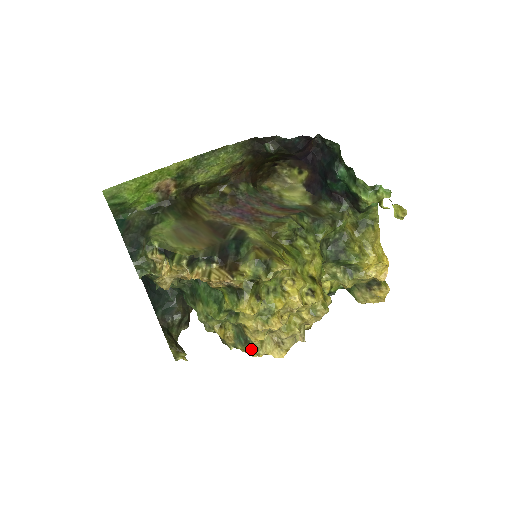
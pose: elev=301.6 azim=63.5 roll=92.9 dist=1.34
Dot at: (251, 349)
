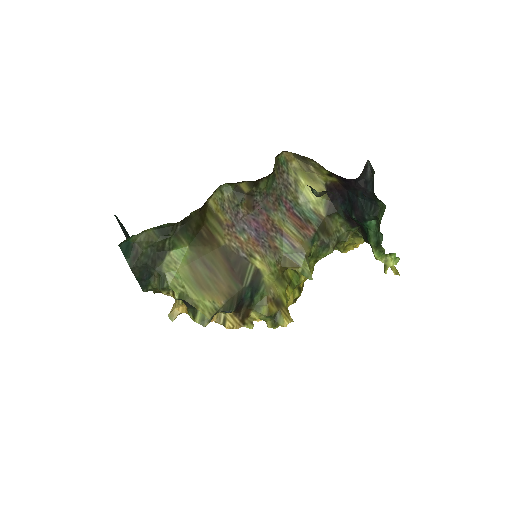
Dot at: occluded
